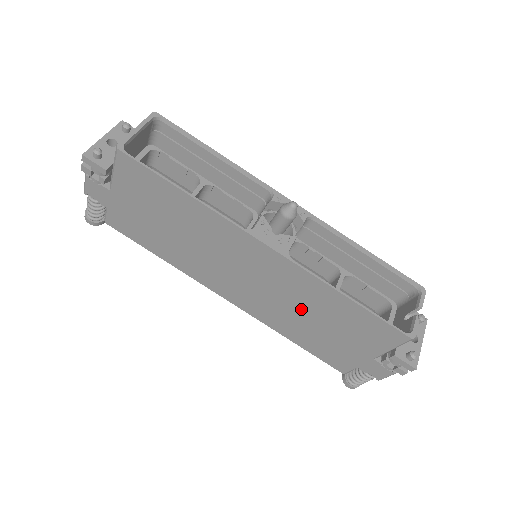
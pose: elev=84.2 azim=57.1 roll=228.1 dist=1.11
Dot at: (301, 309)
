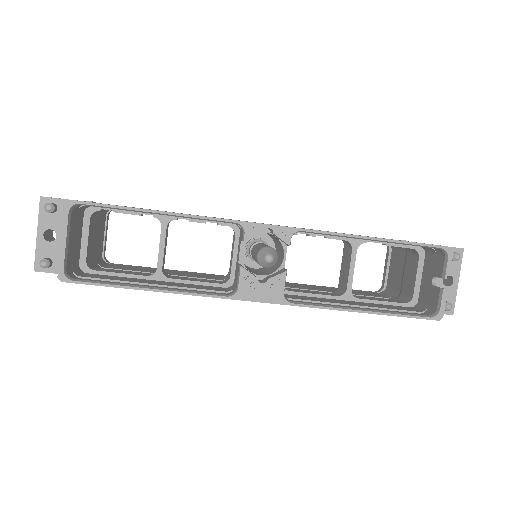
Dot at: occluded
